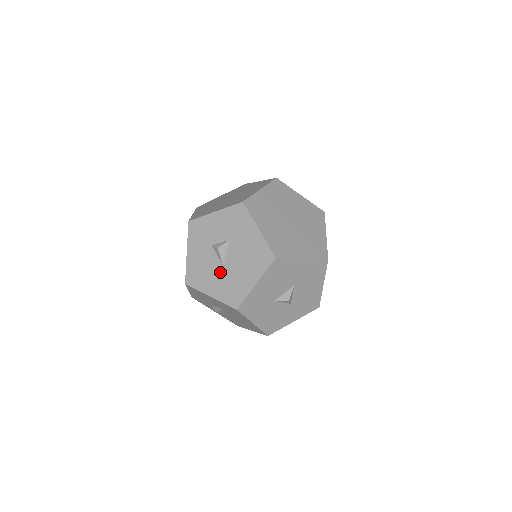
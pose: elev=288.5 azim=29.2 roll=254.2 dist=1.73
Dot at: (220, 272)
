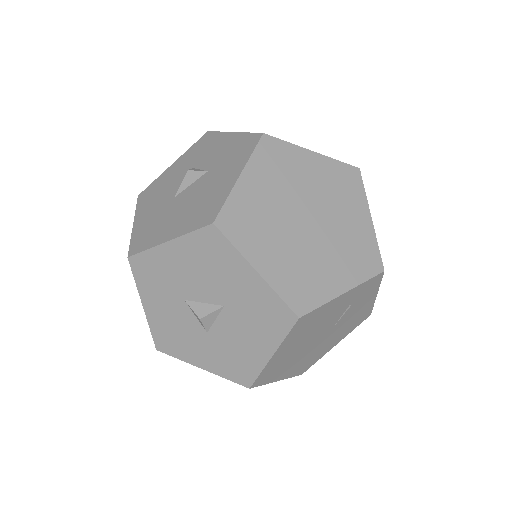
Dot at: (165, 202)
